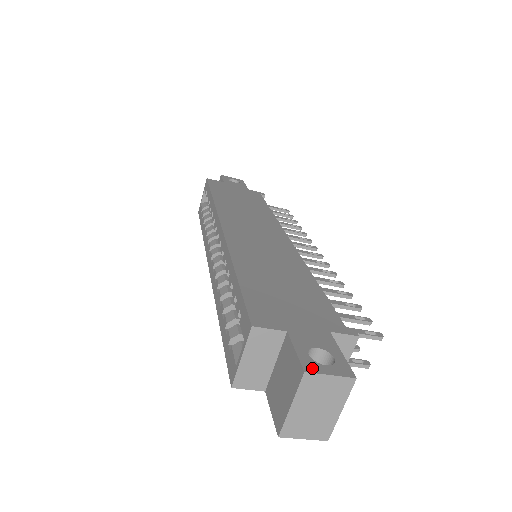
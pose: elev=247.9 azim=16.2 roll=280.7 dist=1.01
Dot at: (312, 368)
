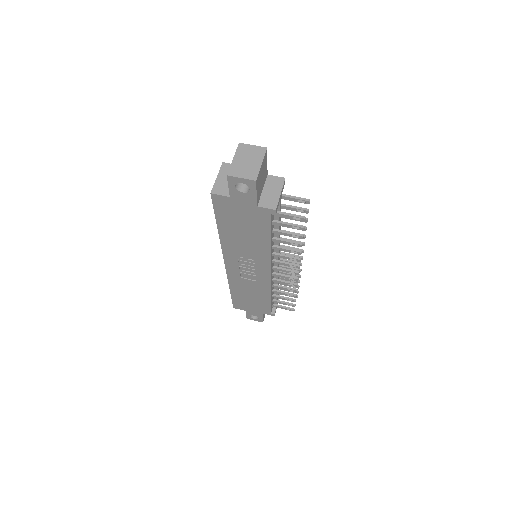
Dot at: (244, 146)
